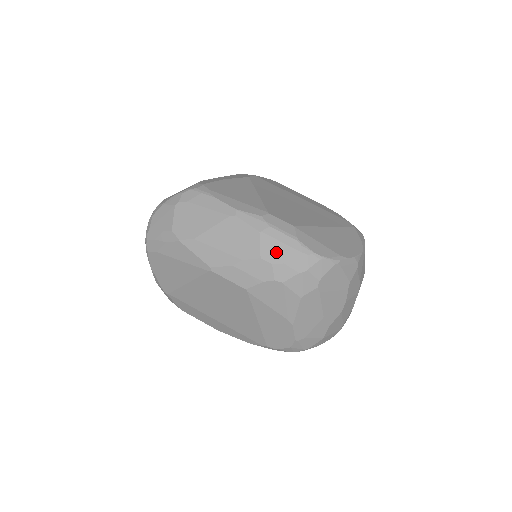
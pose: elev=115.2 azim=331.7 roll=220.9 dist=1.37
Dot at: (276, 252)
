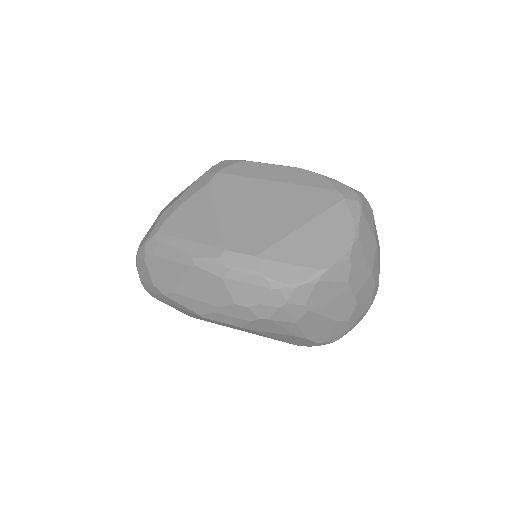
Dot at: (246, 295)
